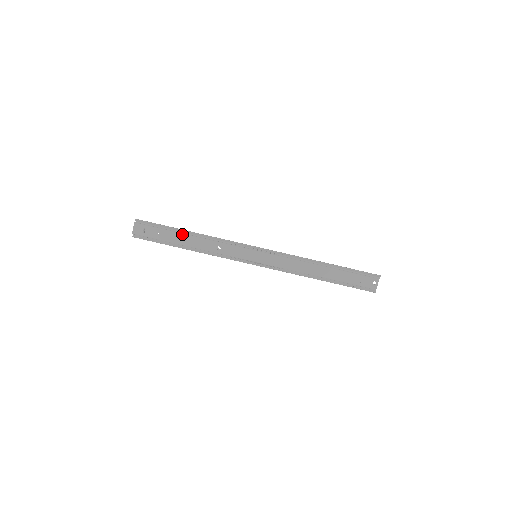
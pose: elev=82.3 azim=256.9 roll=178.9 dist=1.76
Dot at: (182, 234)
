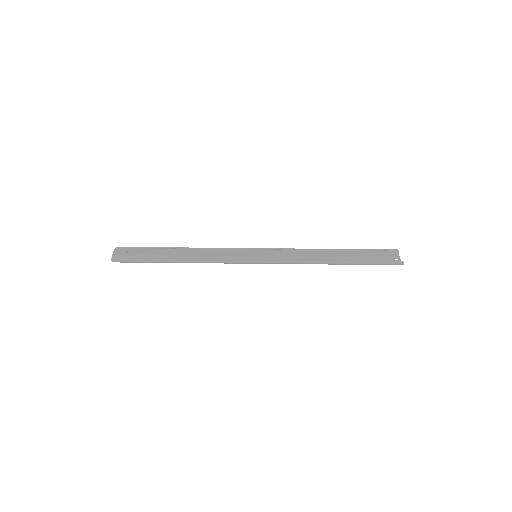
Dot at: (170, 248)
